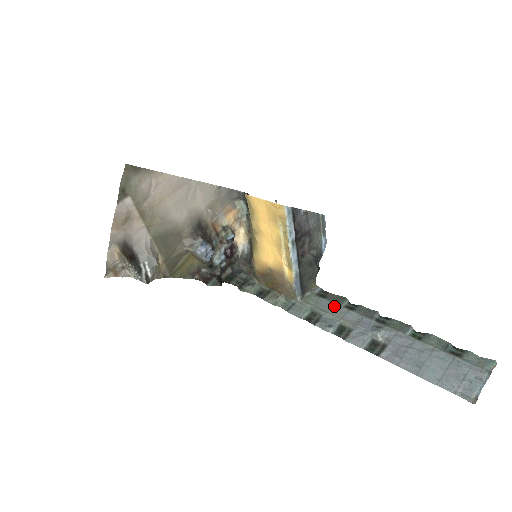
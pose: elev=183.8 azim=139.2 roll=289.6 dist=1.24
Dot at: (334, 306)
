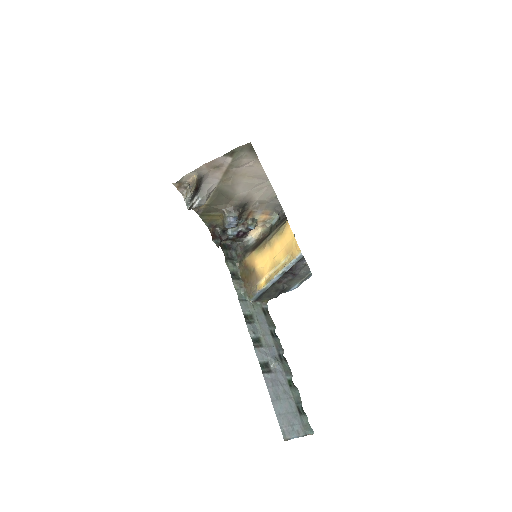
Dot at: (266, 324)
